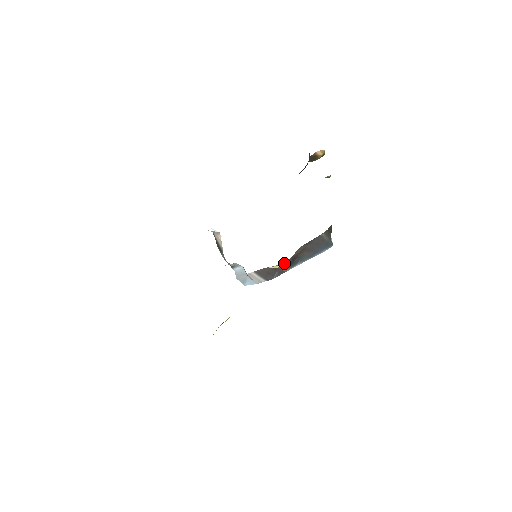
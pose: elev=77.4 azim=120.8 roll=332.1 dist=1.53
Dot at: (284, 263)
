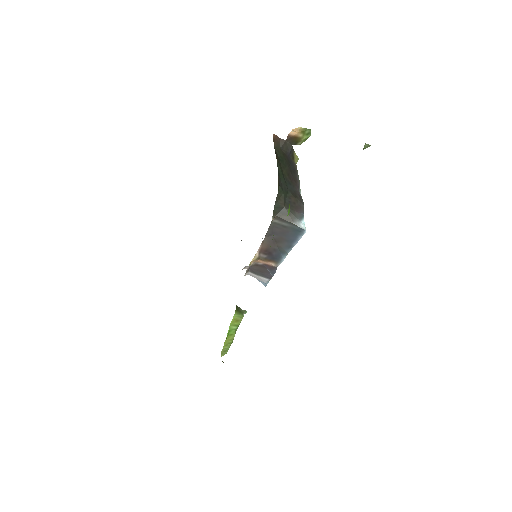
Dot at: (259, 259)
